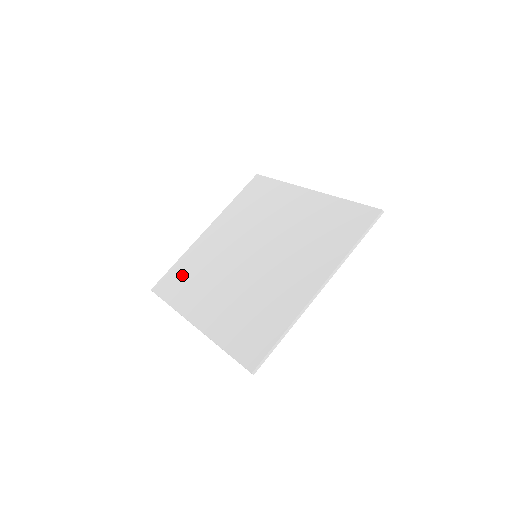
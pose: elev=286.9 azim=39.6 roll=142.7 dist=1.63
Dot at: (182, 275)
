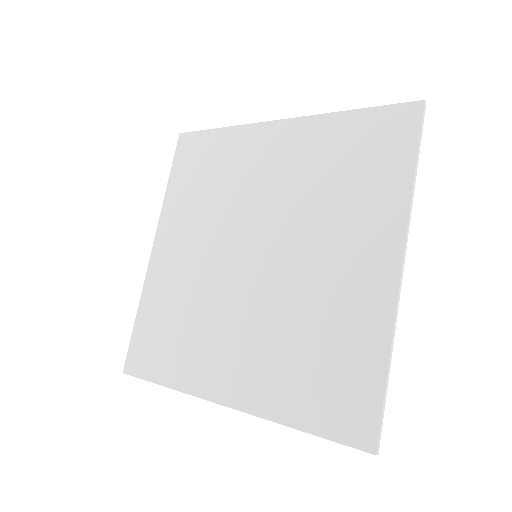
Dot at: (158, 332)
